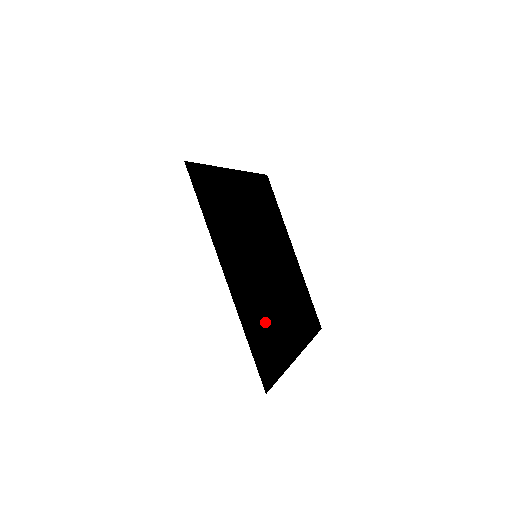
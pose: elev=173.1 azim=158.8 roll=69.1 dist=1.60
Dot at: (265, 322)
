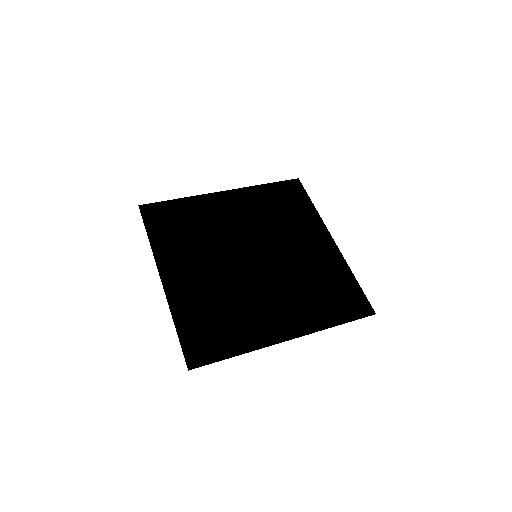
Dot at: (220, 310)
